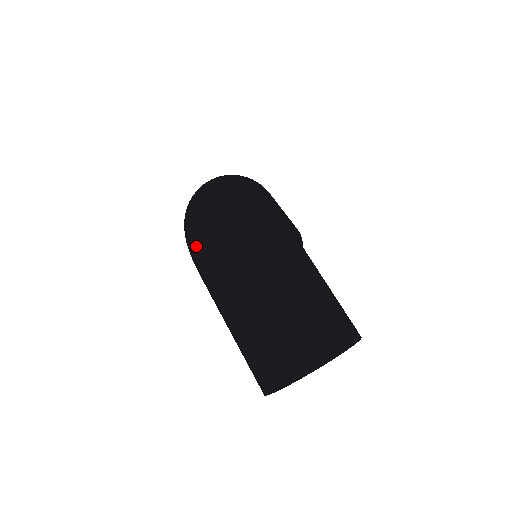
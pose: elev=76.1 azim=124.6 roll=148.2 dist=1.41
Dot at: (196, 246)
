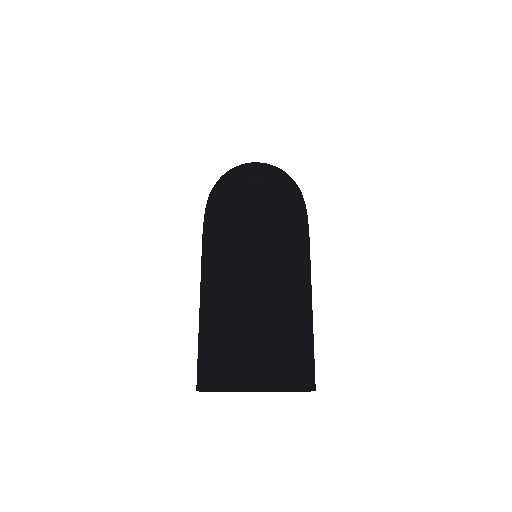
Dot at: (220, 215)
